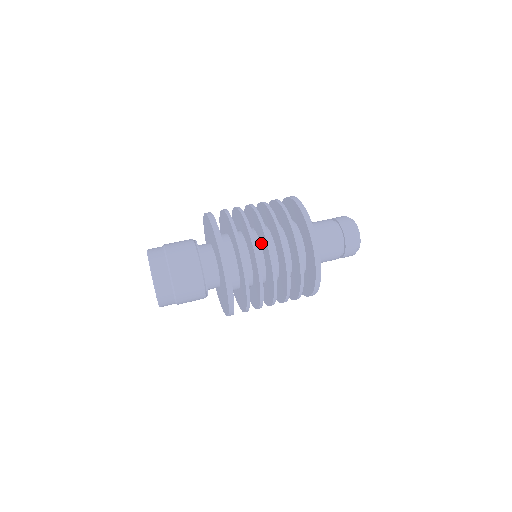
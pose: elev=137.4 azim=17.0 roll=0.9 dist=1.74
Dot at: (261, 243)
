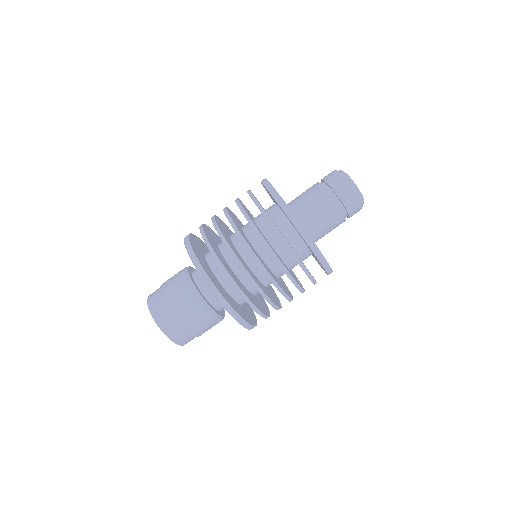
Dot at: occluded
